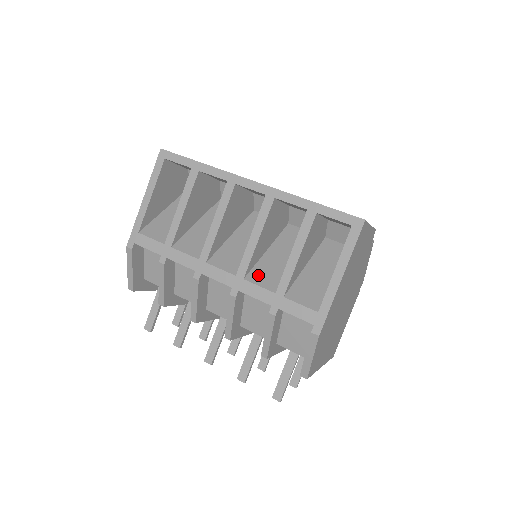
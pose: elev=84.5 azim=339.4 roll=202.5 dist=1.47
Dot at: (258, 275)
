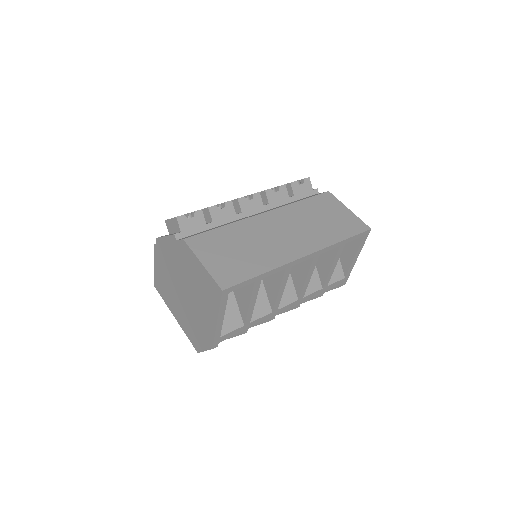
Dot at: (307, 287)
